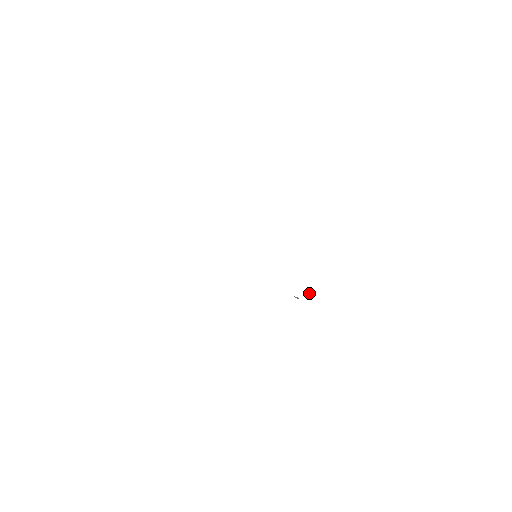
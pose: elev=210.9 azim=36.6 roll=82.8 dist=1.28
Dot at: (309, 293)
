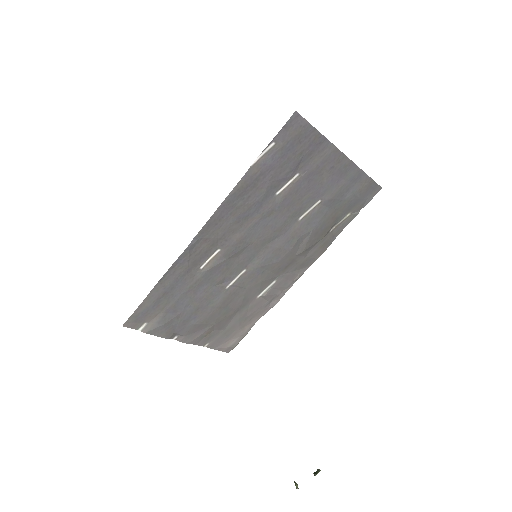
Dot at: (314, 474)
